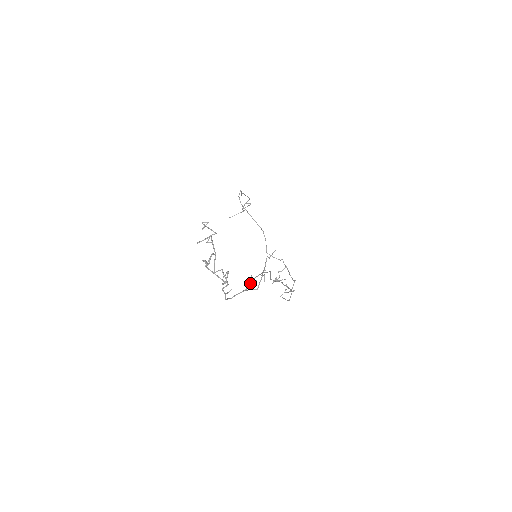
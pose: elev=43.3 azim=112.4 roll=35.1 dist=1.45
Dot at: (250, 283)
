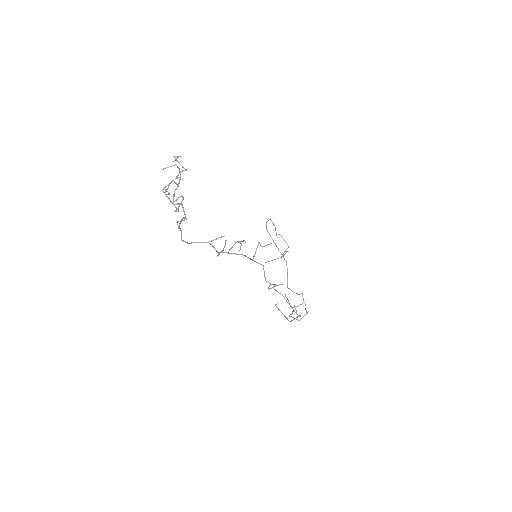
Dot at: (223, 248)
